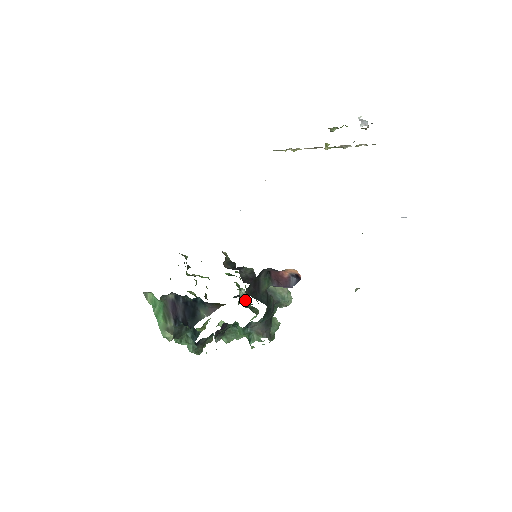
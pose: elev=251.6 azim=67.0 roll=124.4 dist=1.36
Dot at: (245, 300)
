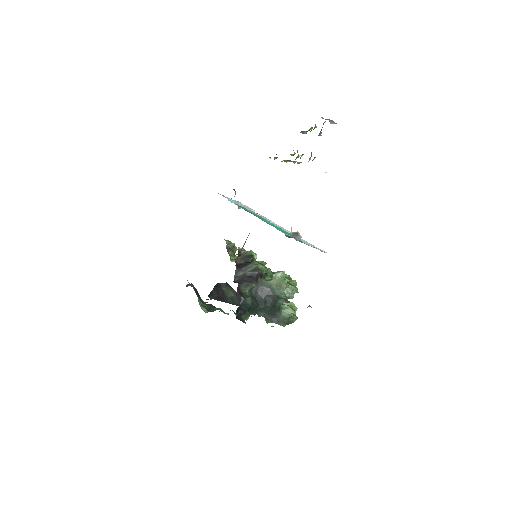
Dot at: occluded
